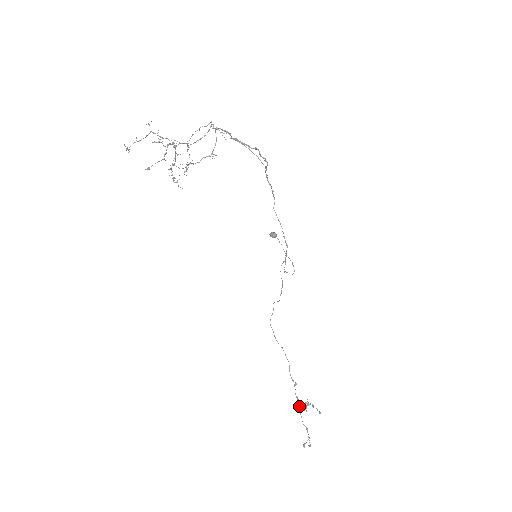
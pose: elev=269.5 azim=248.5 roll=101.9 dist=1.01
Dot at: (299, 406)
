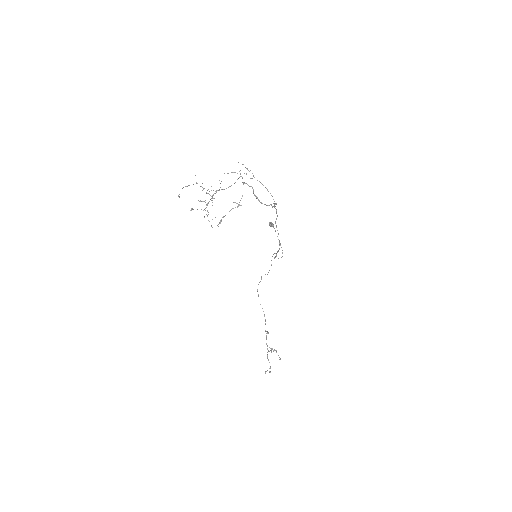
Dot at: (267, 349)
